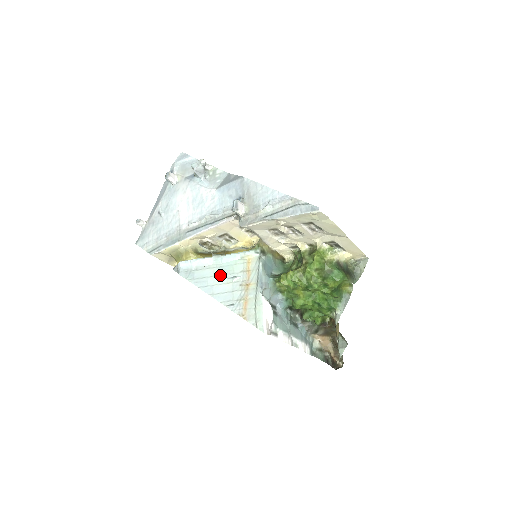
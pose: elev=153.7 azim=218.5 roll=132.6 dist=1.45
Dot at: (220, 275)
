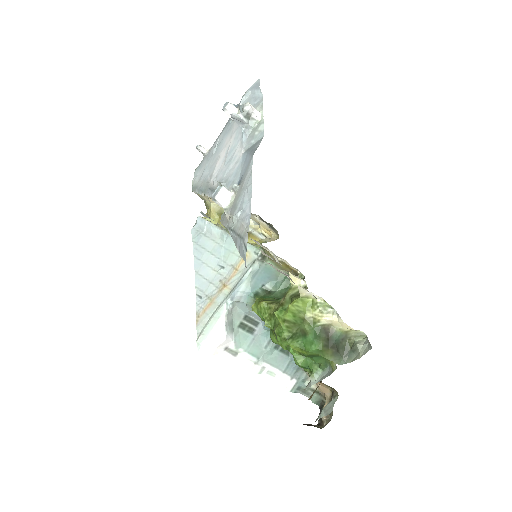
Dot at: (215, 255)
